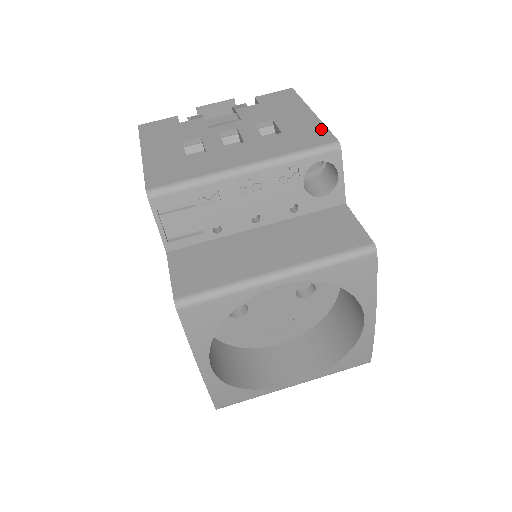
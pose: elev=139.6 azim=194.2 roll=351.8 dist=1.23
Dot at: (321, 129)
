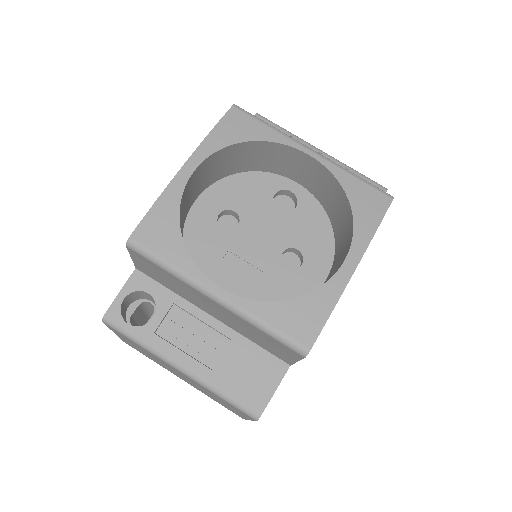
Dot at: occluded
